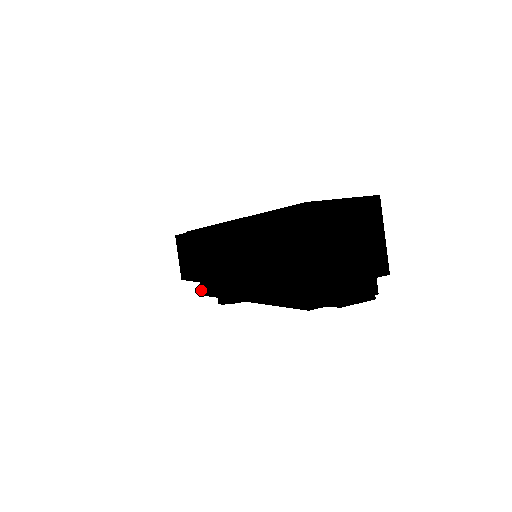
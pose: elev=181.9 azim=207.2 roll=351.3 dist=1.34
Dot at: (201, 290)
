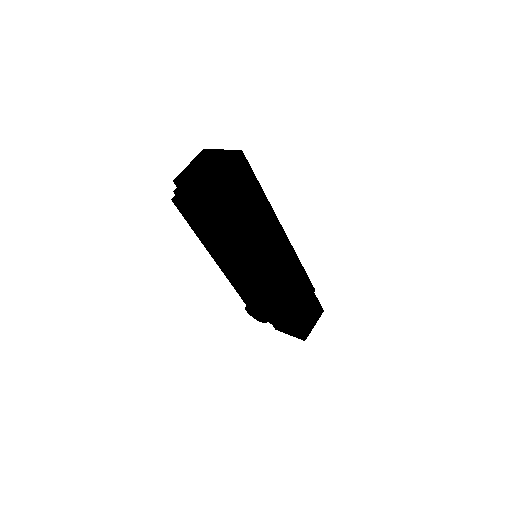
Dot at: occluded
